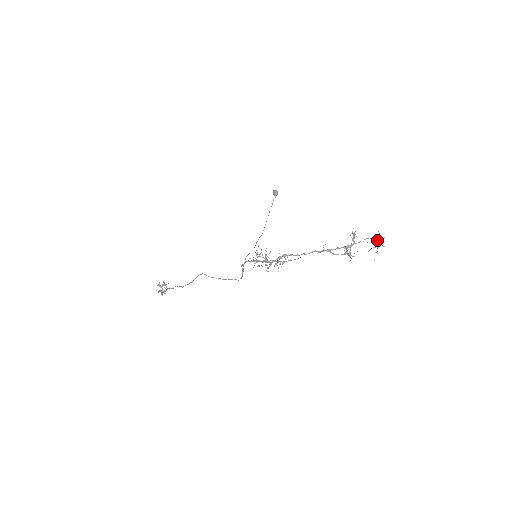
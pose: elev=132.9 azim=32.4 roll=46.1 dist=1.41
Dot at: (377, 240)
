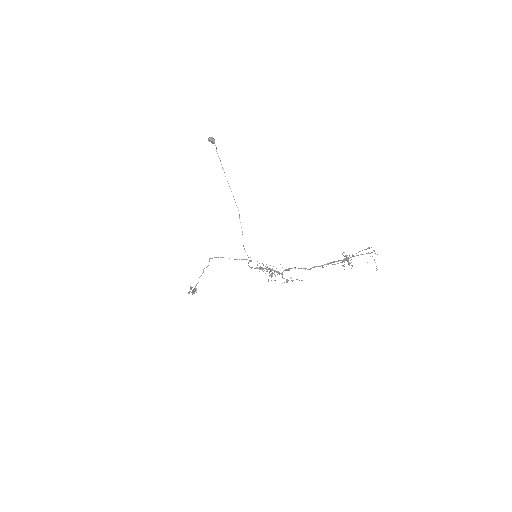
Dot at: occluded
